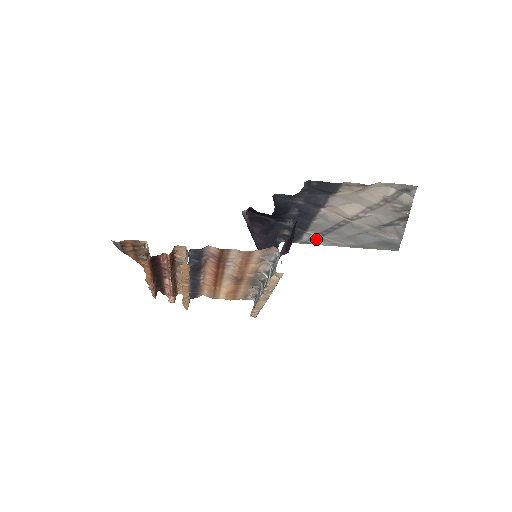
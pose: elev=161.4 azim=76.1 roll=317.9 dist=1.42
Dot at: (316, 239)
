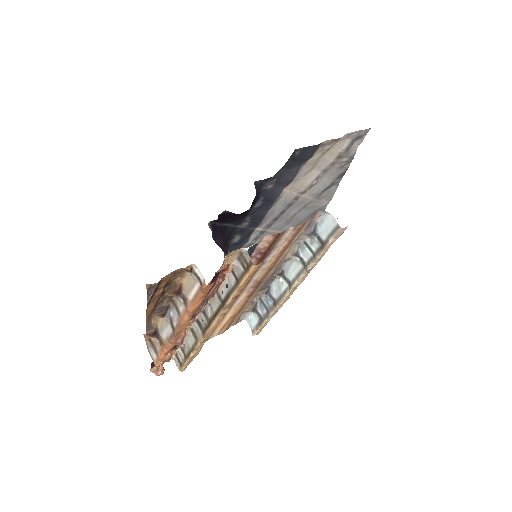
Dot at: (260, 236)
